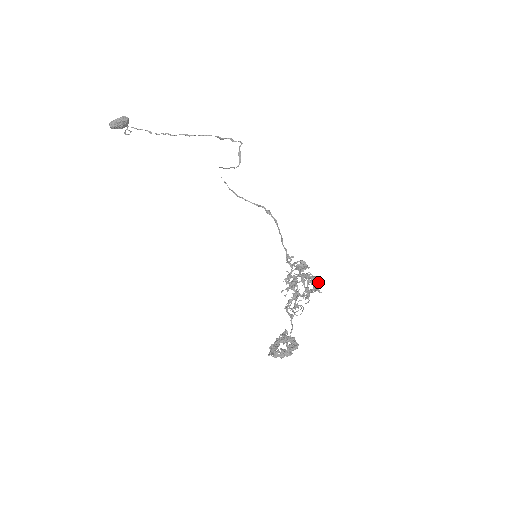
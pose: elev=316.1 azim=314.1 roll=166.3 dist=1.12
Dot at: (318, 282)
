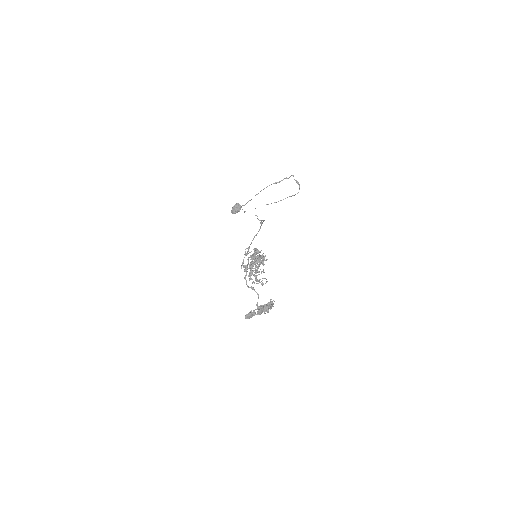
Dot at: (257, 259)
